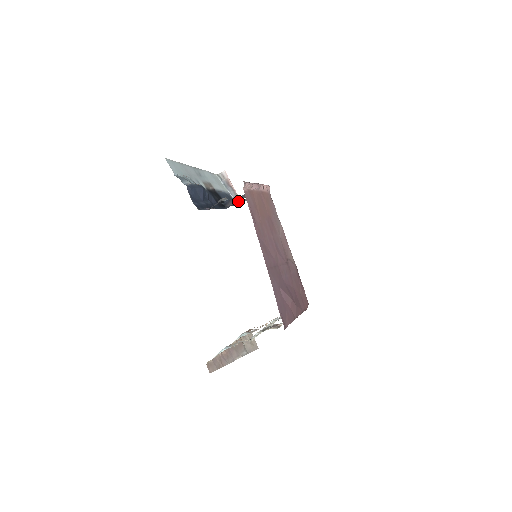
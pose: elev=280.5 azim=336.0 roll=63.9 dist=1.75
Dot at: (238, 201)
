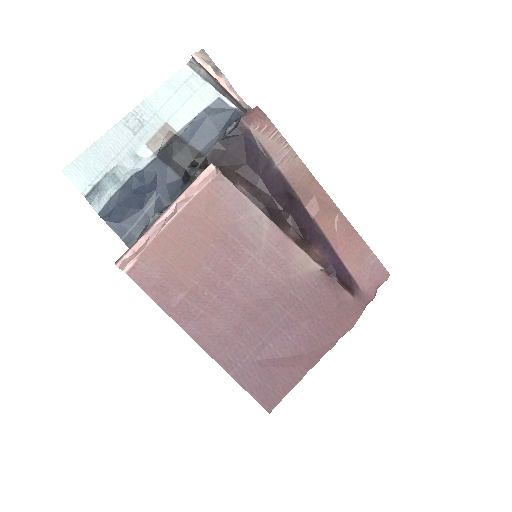
Dot at: occluded
